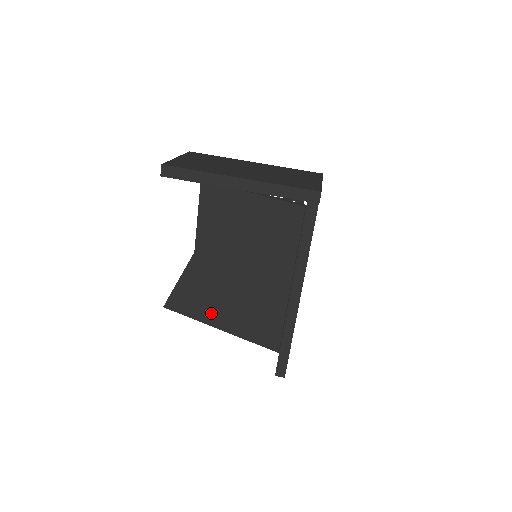
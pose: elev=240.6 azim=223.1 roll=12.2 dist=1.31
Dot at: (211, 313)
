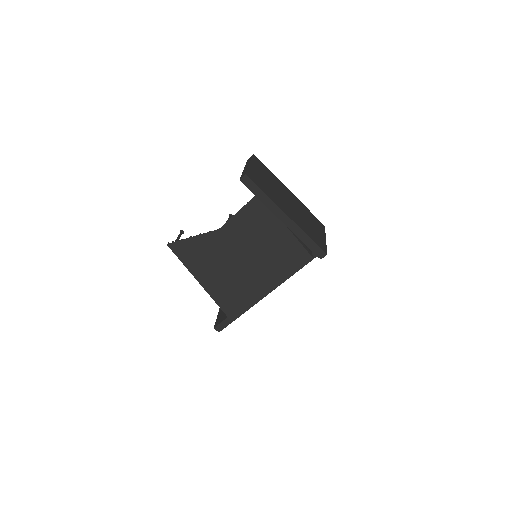
Dot at: (202, 271)
